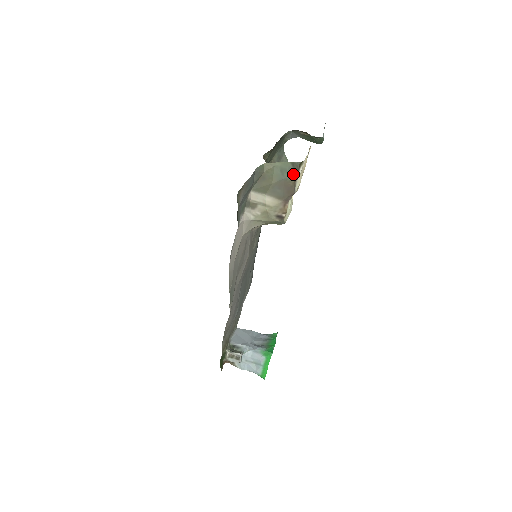
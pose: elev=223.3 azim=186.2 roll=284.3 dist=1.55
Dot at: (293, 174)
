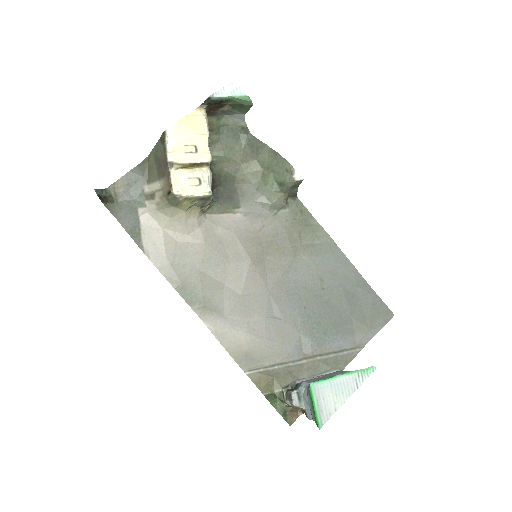
Dot at: (162, 148)
